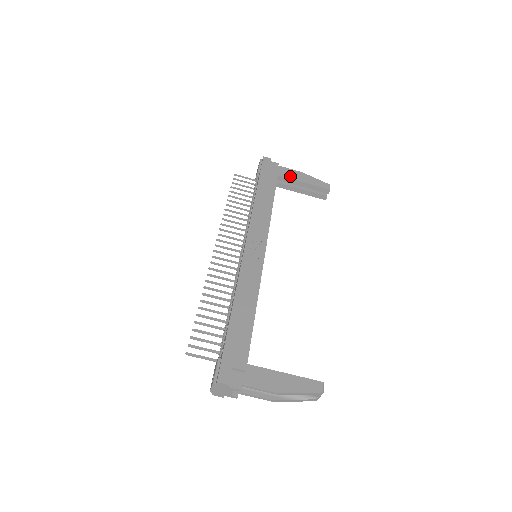
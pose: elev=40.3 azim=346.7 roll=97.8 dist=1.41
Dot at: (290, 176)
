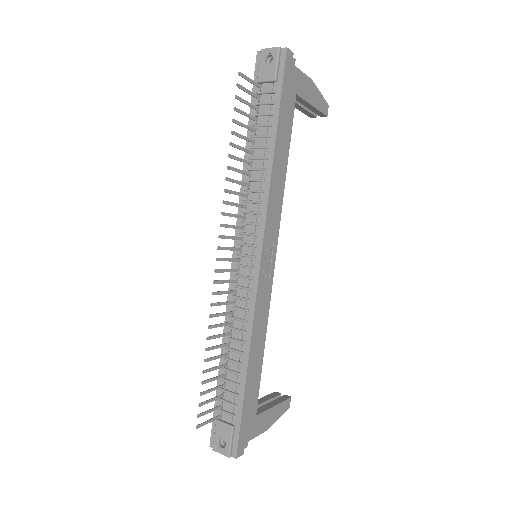
Dot at: (302, 92)
